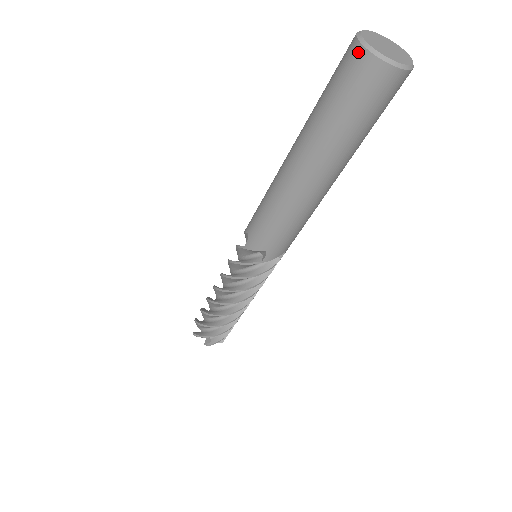
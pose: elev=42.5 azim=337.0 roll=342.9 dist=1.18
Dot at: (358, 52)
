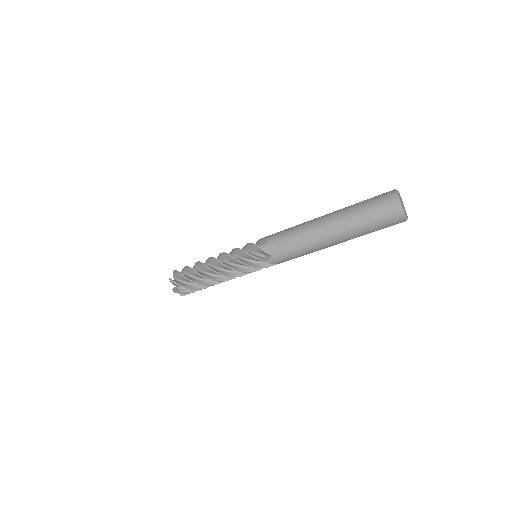
Dot at: (393, 198)
